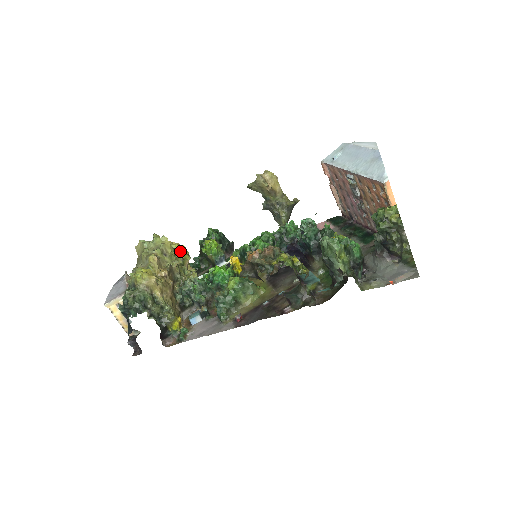
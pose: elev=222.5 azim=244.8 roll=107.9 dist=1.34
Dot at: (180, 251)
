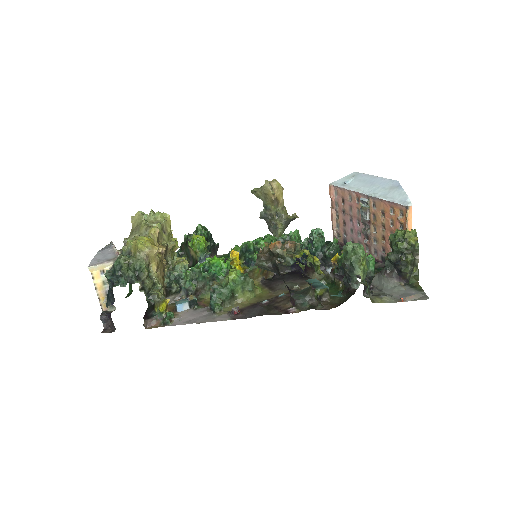
Dot at: occluded
